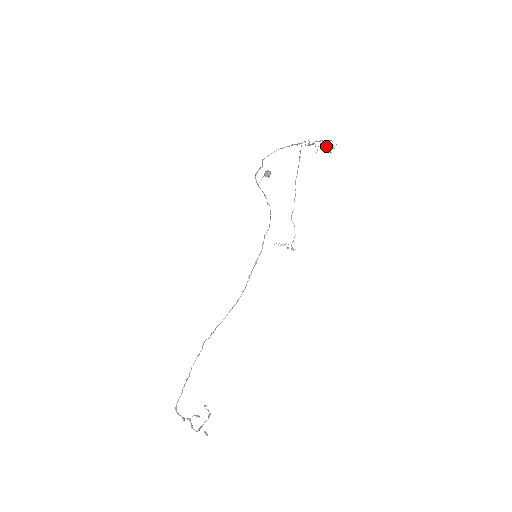
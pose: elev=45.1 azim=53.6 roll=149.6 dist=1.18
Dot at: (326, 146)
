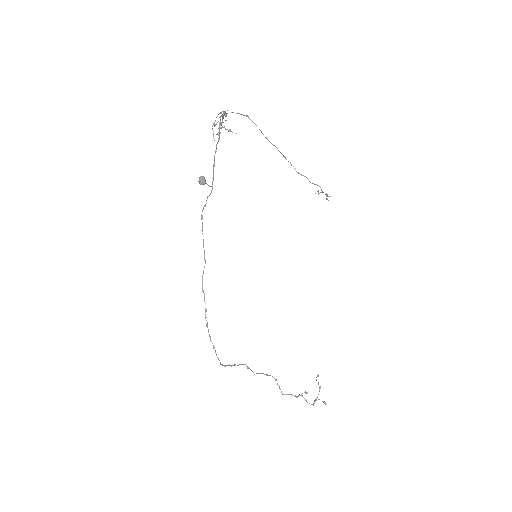
Dot at: (220, 127)
